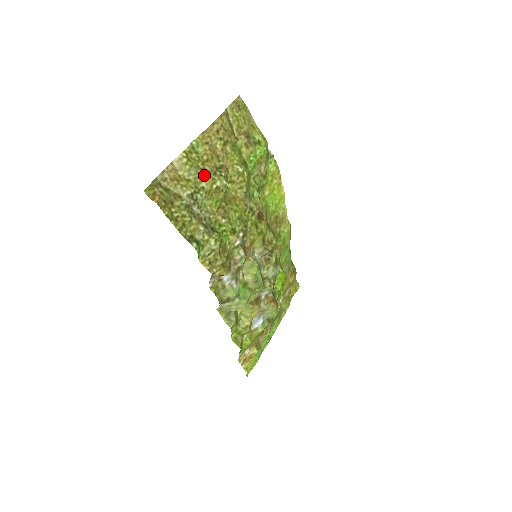
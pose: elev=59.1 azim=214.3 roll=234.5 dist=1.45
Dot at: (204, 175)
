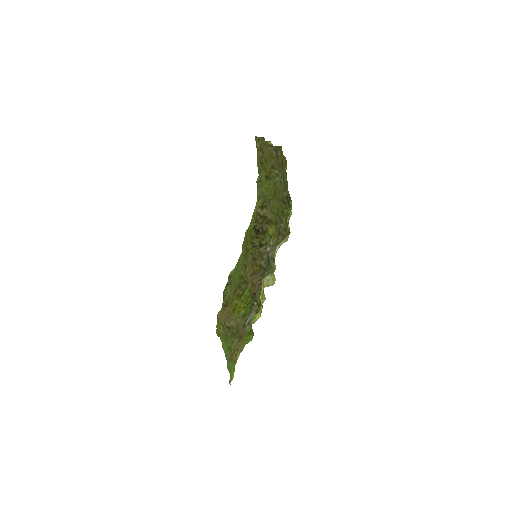
Dot at: occluded
